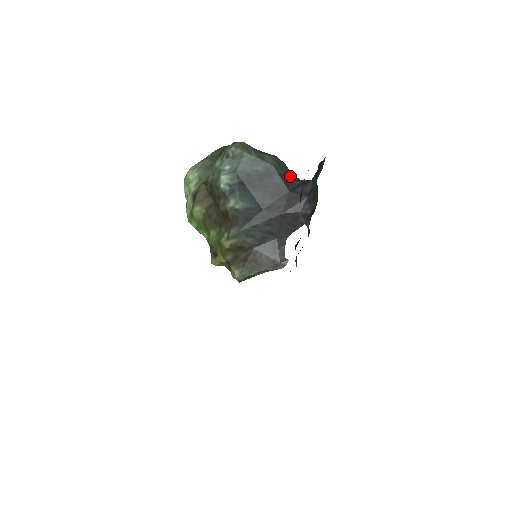
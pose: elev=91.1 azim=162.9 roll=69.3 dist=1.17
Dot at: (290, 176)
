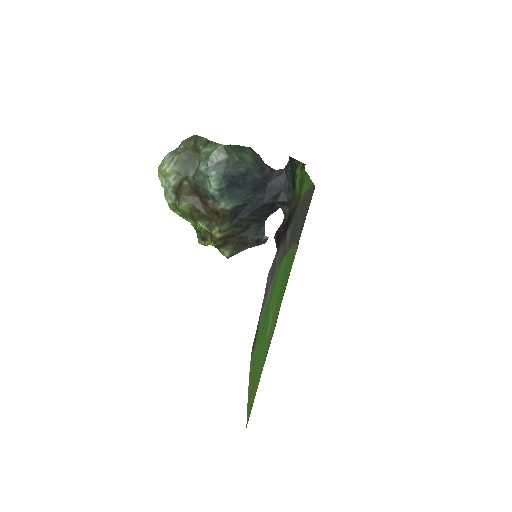
Dot at: (266, 169)
